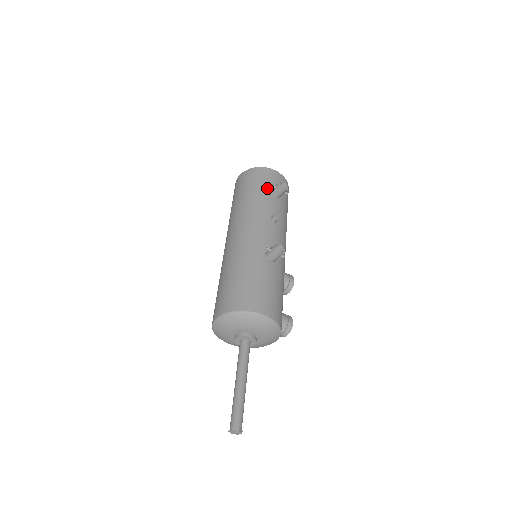
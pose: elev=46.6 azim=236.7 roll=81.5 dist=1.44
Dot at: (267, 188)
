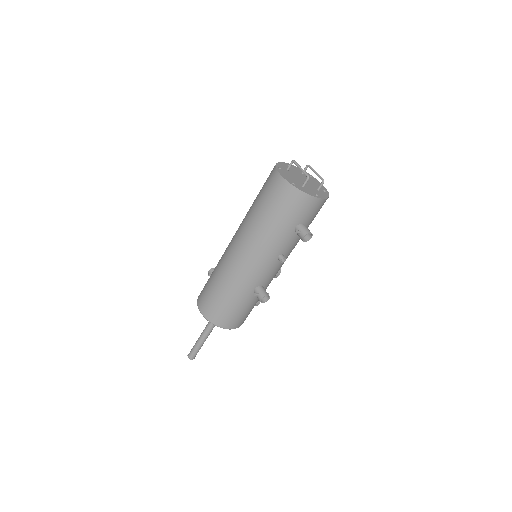
Dot at: (294, 223)
